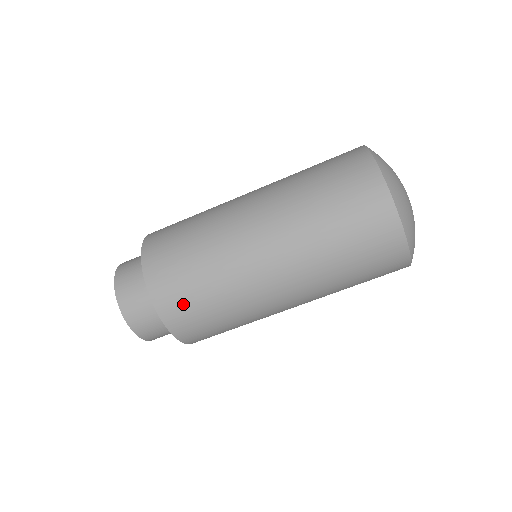
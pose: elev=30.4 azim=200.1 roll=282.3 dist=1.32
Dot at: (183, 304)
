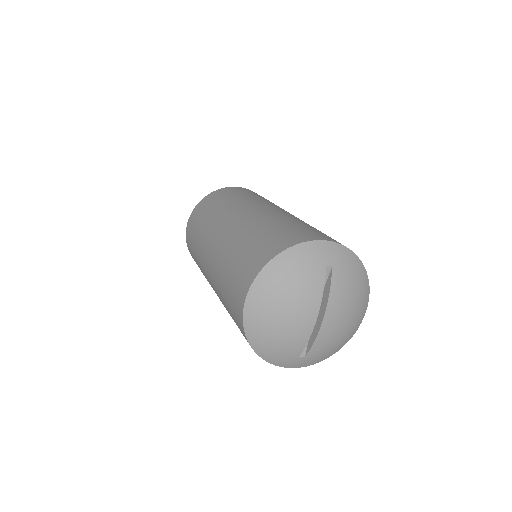
Dot at: occluded
